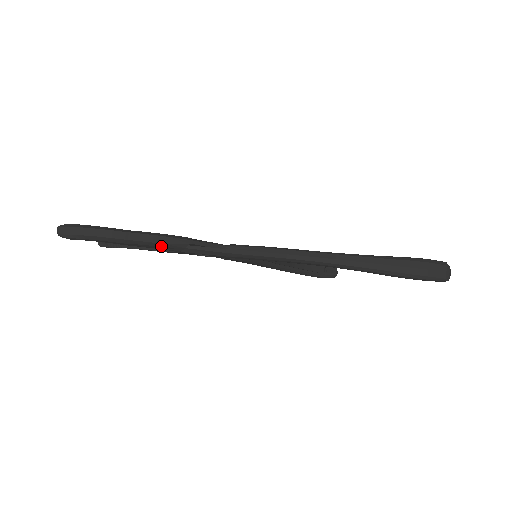
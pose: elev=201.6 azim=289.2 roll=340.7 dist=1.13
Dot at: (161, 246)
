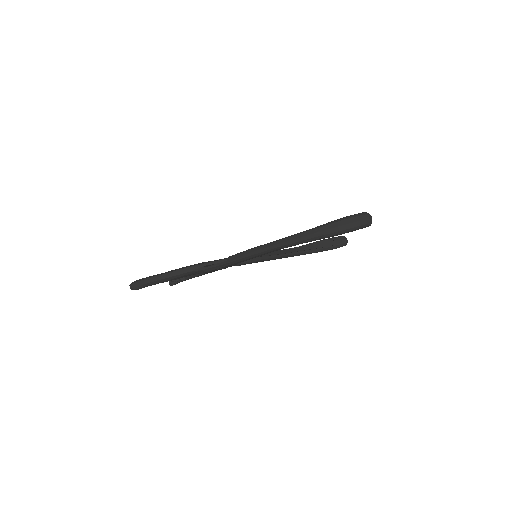
Dot at: (188, 274)
